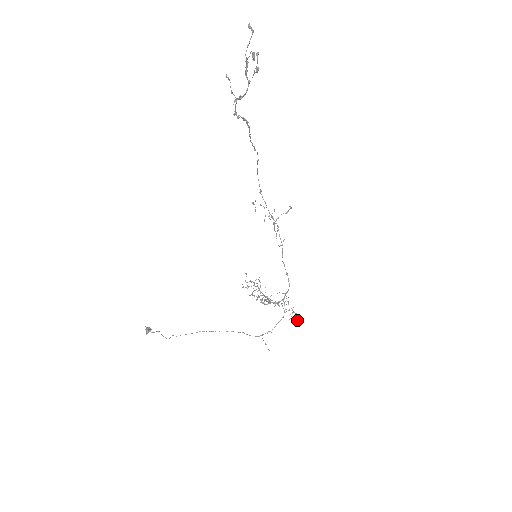
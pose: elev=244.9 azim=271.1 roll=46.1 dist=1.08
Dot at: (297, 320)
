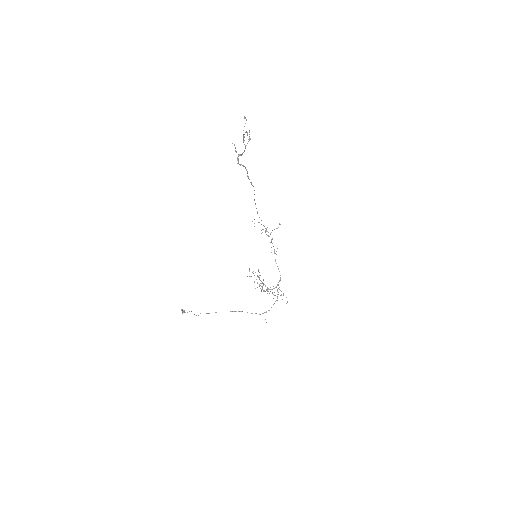
Dot at: occluded
